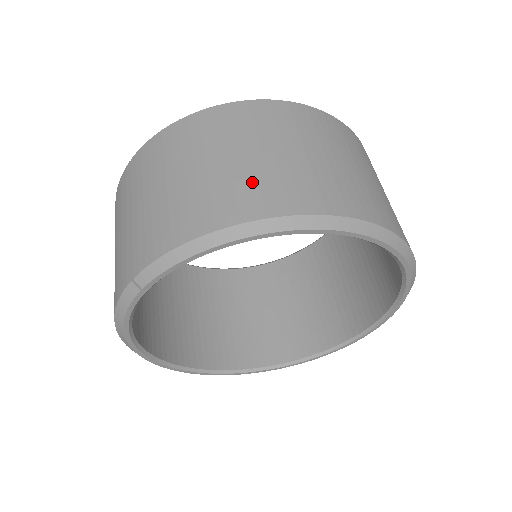
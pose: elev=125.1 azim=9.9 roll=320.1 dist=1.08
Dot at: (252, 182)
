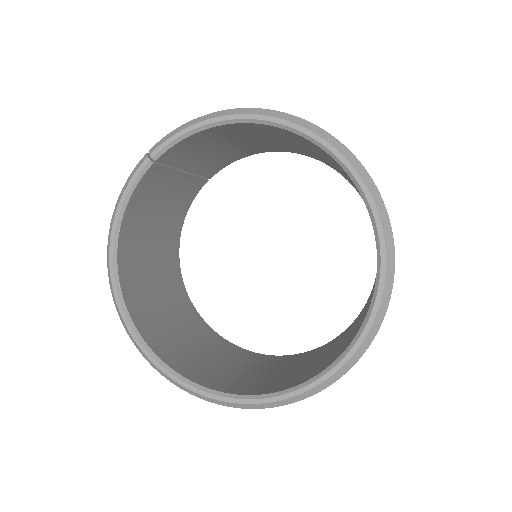
Dot at: occluded
